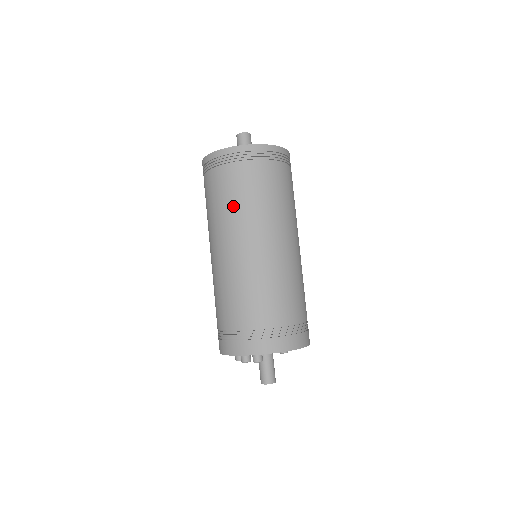
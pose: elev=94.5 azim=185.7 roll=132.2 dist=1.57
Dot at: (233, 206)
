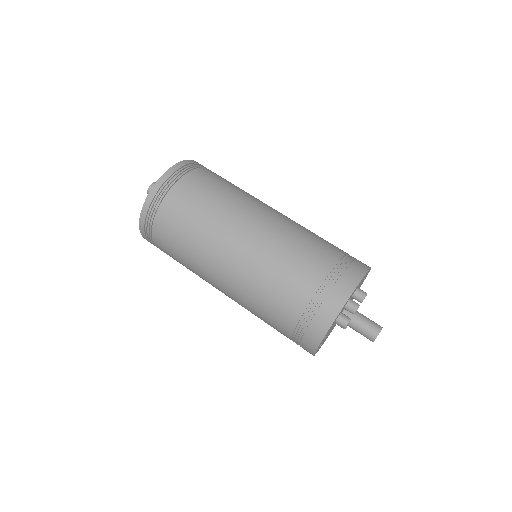
Dot at: (225, 193)
